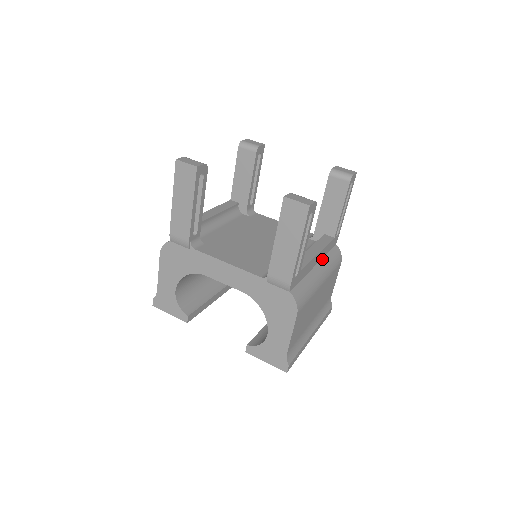
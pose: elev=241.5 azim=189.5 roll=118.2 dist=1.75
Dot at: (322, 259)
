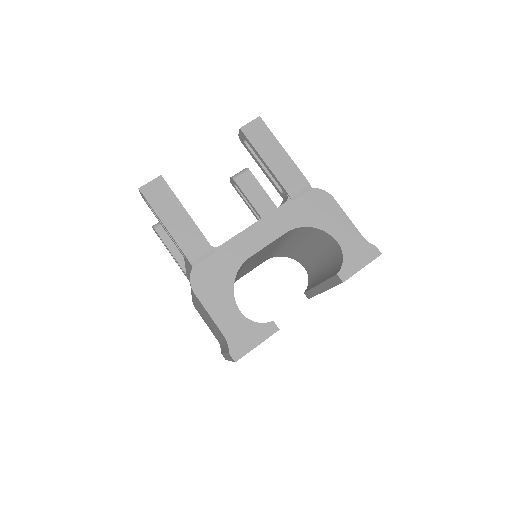
Dot at: occluded
